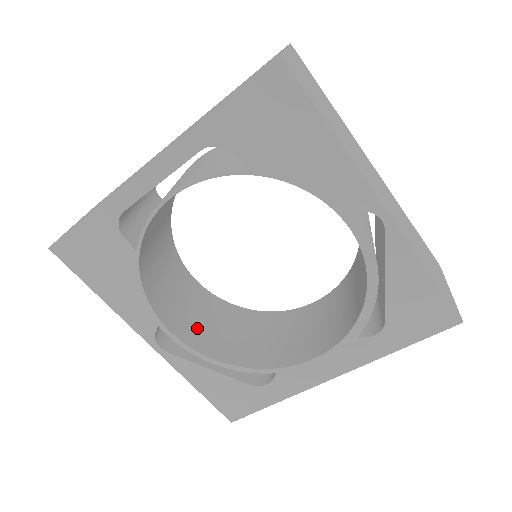
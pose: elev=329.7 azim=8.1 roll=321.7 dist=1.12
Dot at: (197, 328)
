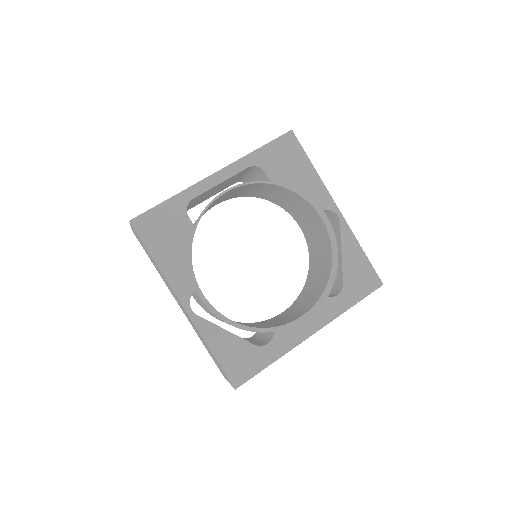
Dot at: occluded
